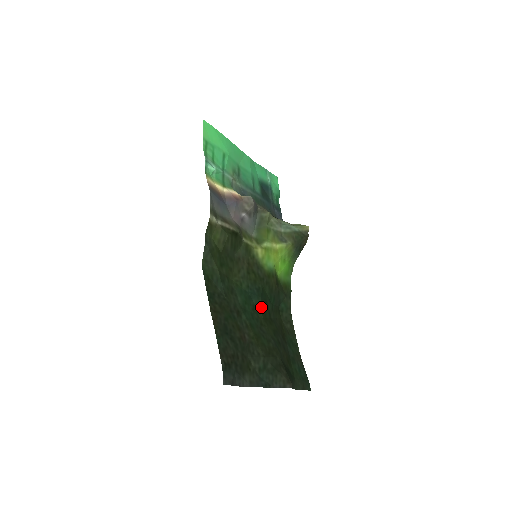
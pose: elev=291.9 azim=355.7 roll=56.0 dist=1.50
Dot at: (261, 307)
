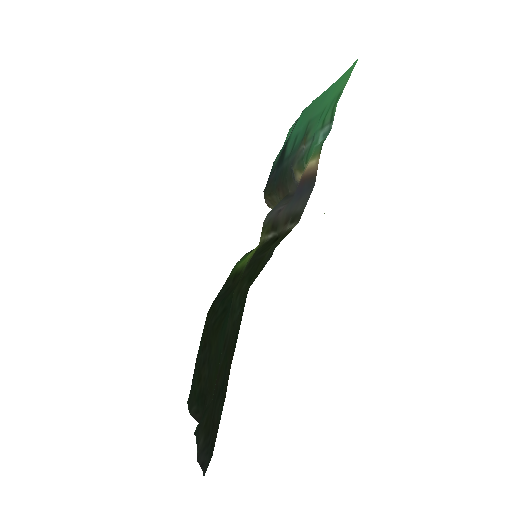
Dot at: occluded
